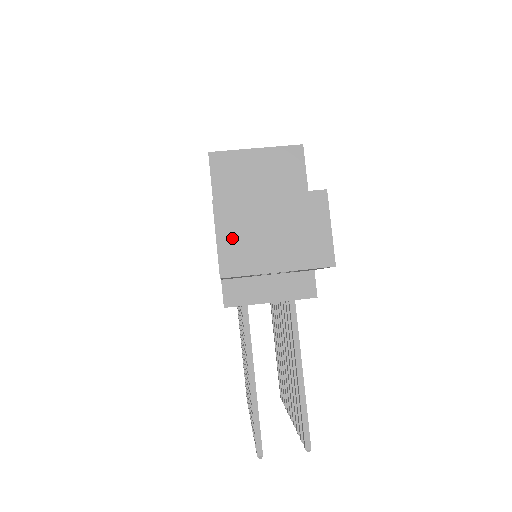
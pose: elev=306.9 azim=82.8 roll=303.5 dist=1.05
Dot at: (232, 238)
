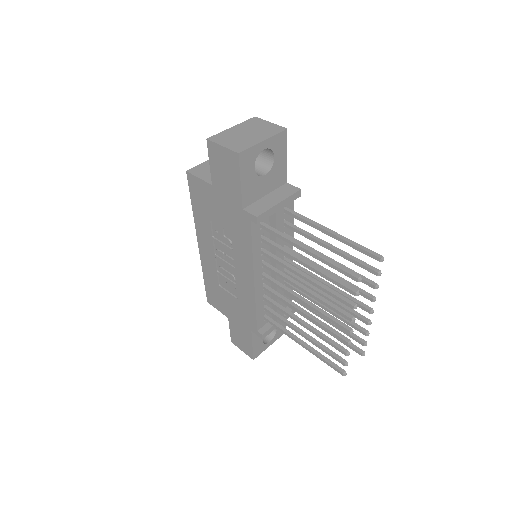
Dot at: (229, 143)
